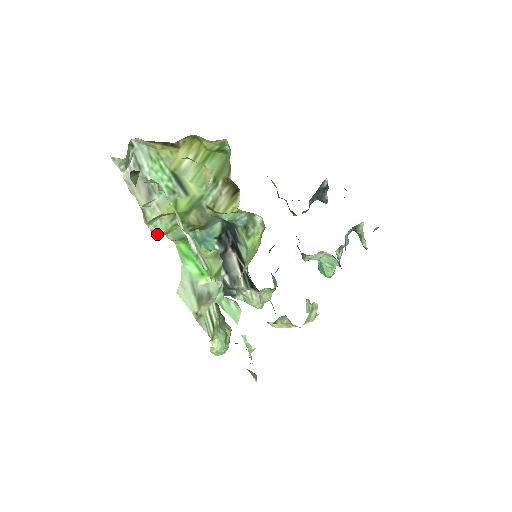
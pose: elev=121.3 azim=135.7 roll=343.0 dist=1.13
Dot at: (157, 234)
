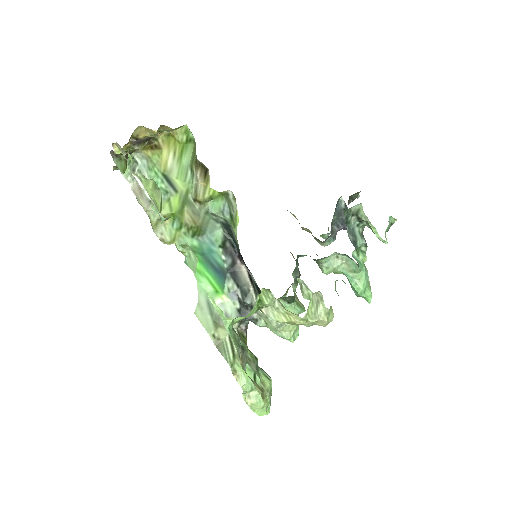
Dot at: (166, 243)
